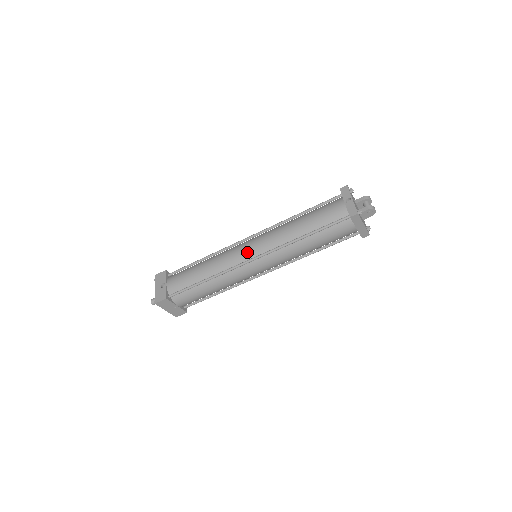
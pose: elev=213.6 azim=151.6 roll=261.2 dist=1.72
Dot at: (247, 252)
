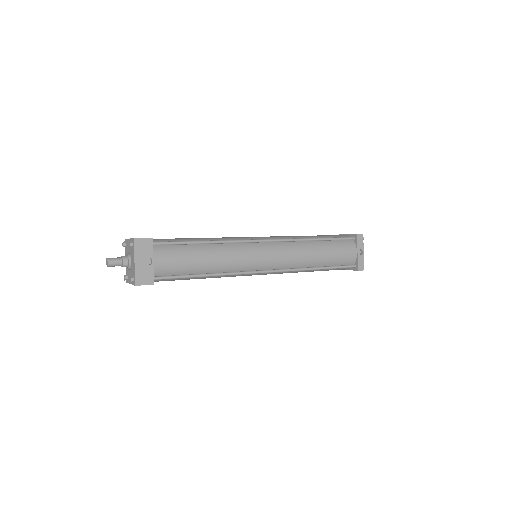
Dot at: (263, 262)
